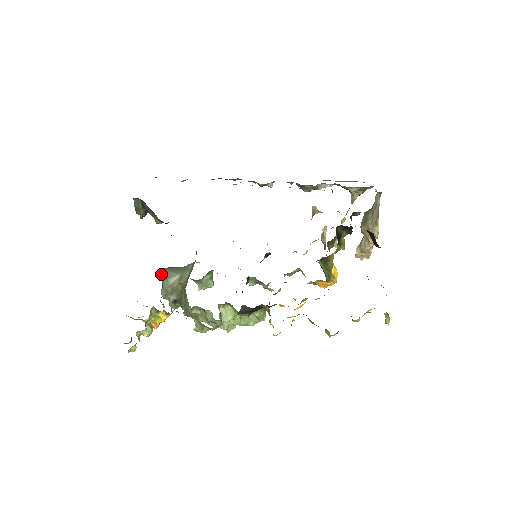
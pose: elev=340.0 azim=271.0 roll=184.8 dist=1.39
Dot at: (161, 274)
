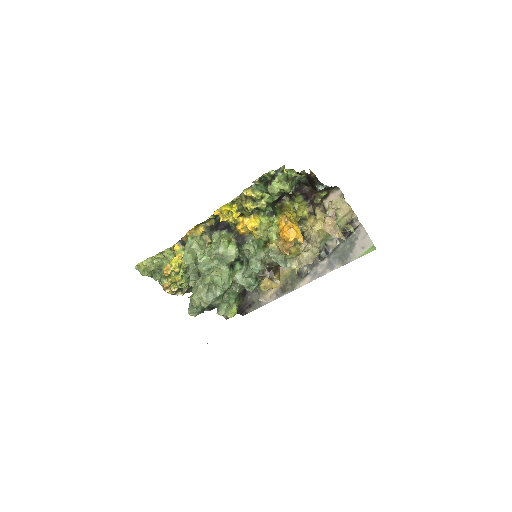
Dot at: occluded
